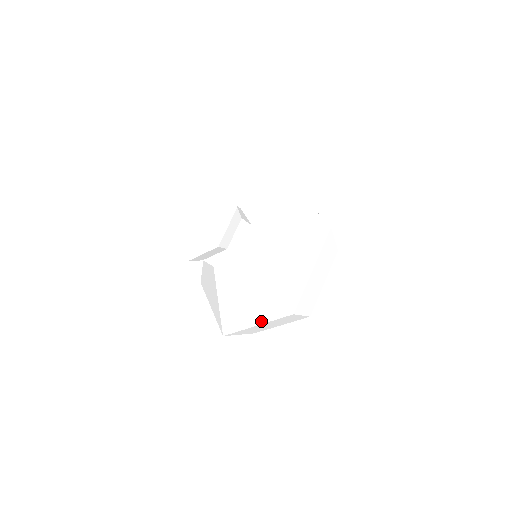
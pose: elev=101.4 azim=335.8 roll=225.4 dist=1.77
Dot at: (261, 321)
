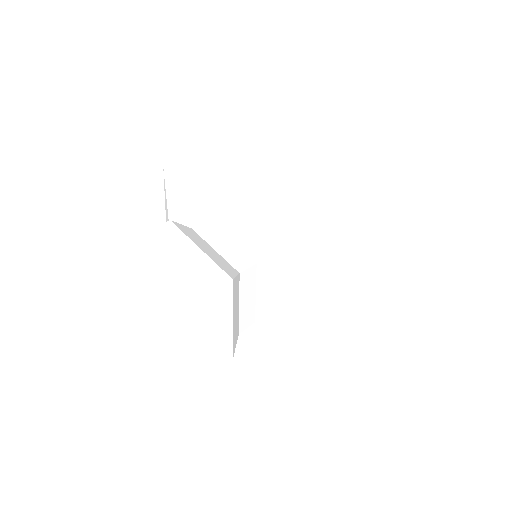
Dot at: (317, 364)
